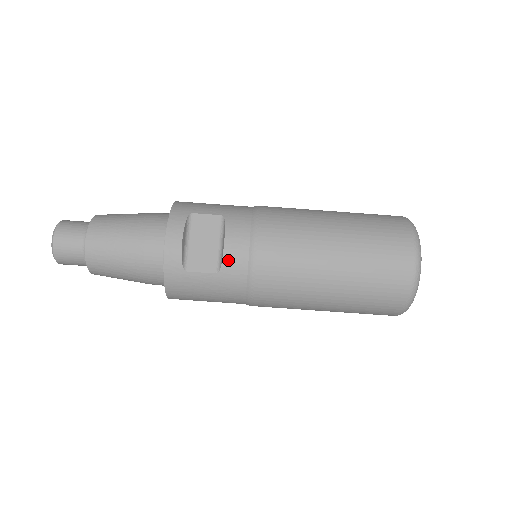
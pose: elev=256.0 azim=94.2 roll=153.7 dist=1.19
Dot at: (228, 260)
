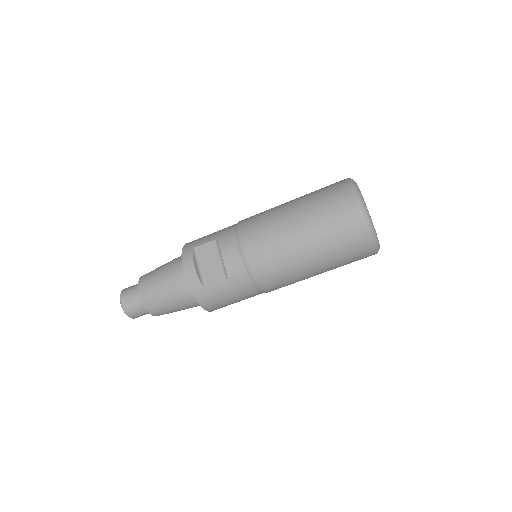
Dot at: (229, 268)
